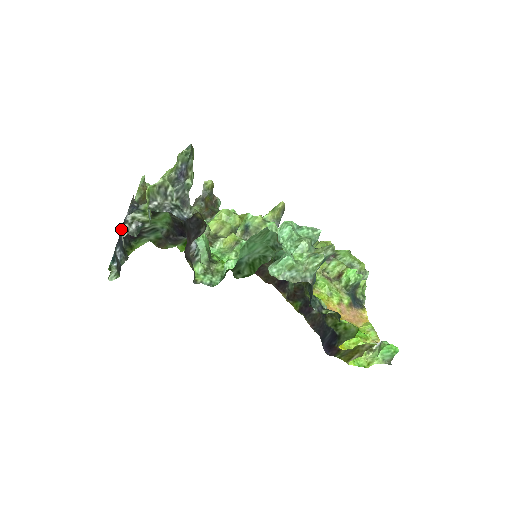
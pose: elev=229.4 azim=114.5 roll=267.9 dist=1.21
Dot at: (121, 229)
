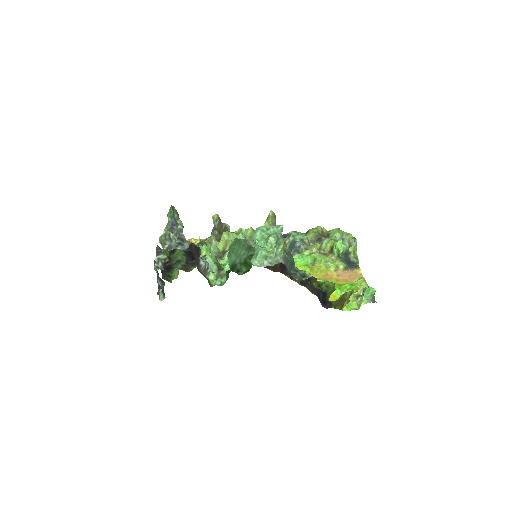
Dot at: (154, 268)
